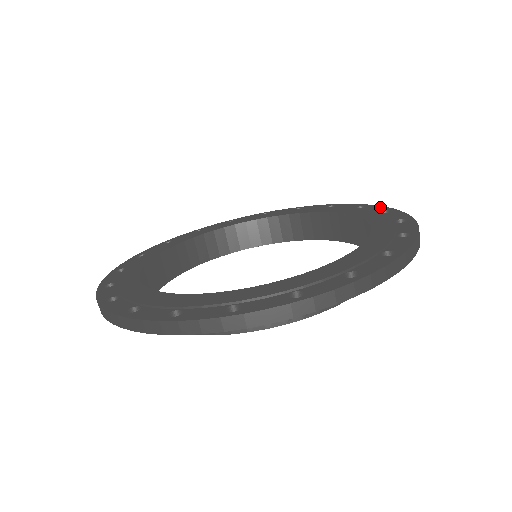
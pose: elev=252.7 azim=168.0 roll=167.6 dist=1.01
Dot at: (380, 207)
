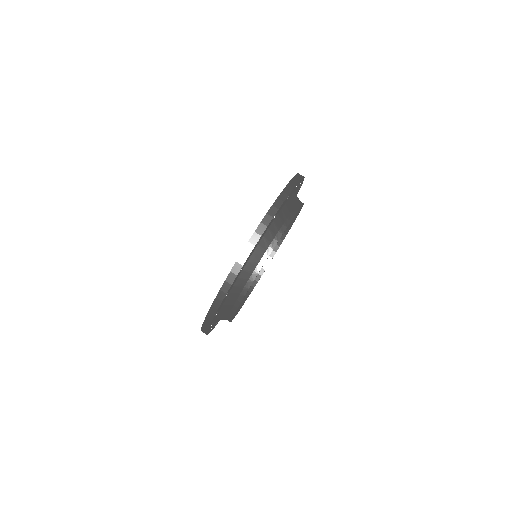
Dot at: occluded
